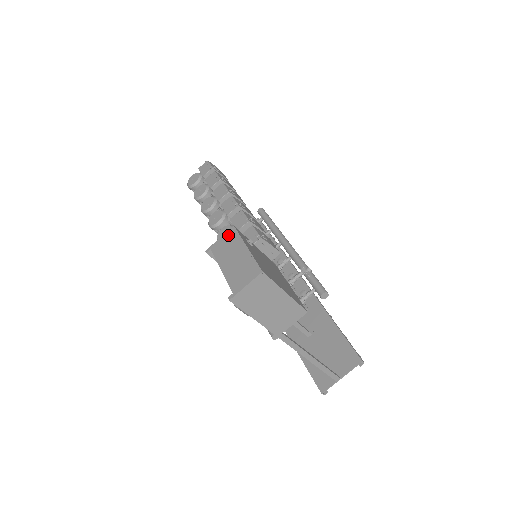
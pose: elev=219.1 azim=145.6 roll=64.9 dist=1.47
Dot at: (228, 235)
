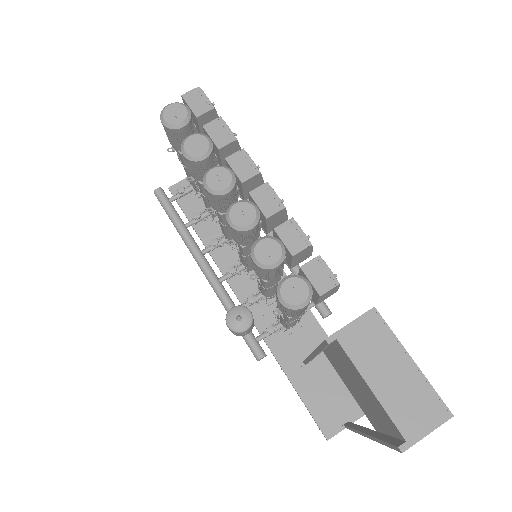
Dot at: (368, 323)
